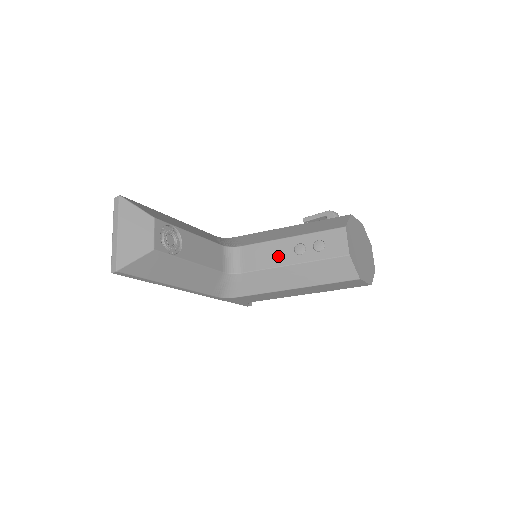
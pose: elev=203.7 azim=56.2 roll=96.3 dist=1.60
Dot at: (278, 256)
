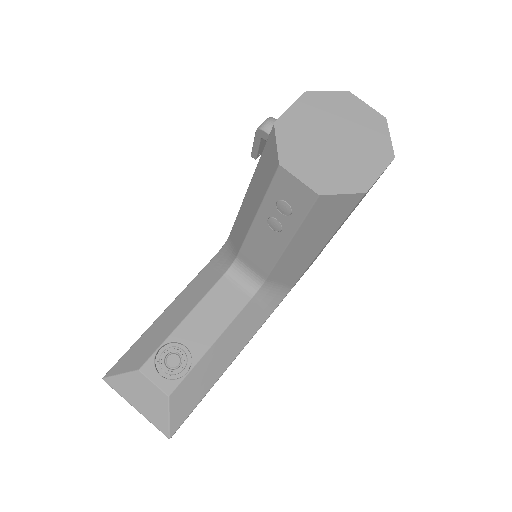
Dot at: (269, 245)
